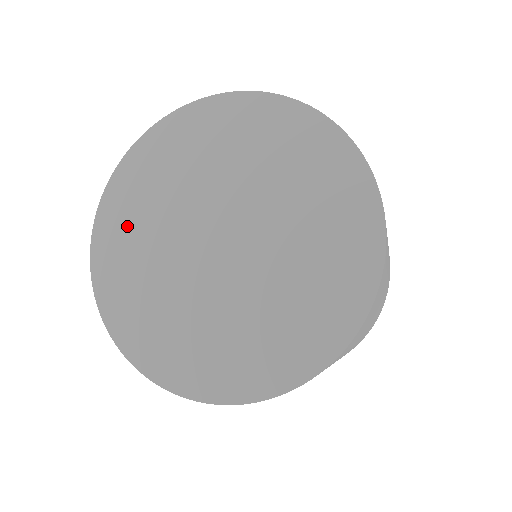
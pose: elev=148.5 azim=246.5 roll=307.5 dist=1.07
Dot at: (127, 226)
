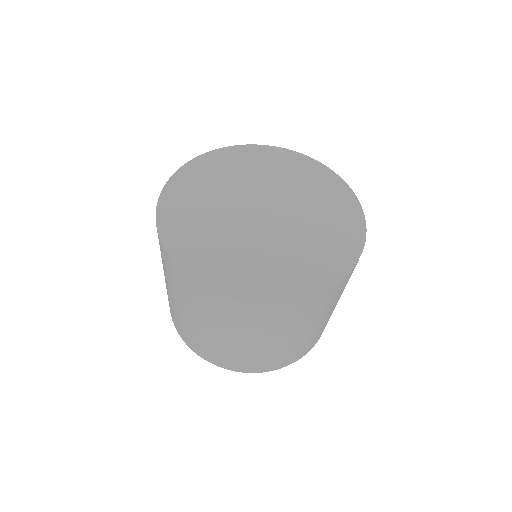
Dot at: (240, 163)
